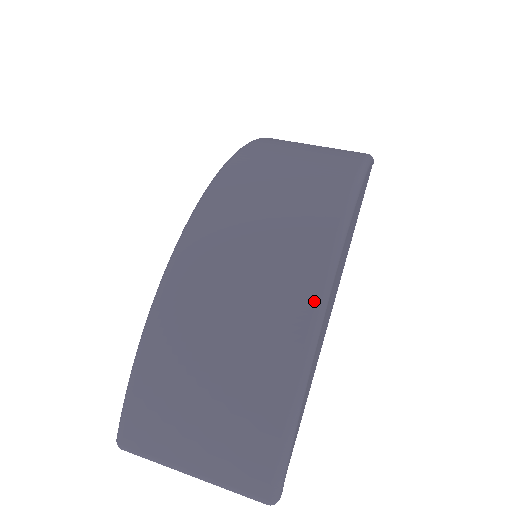
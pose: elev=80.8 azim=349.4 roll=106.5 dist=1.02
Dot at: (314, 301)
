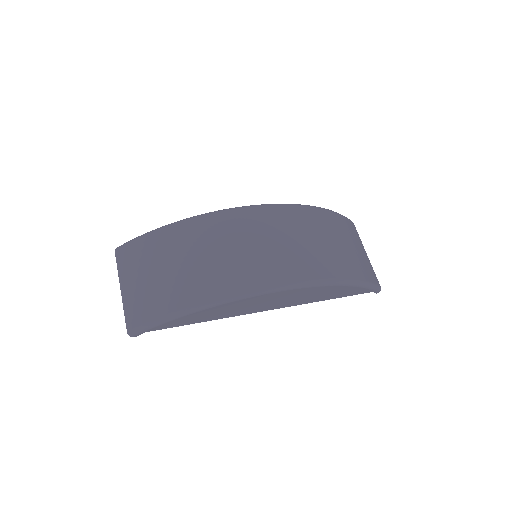
Dot at: (232, 292)
